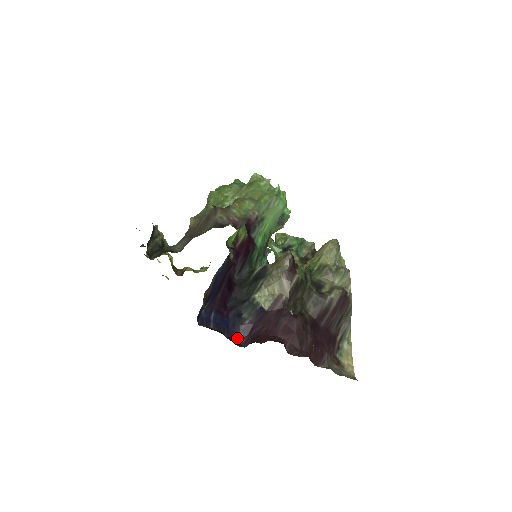
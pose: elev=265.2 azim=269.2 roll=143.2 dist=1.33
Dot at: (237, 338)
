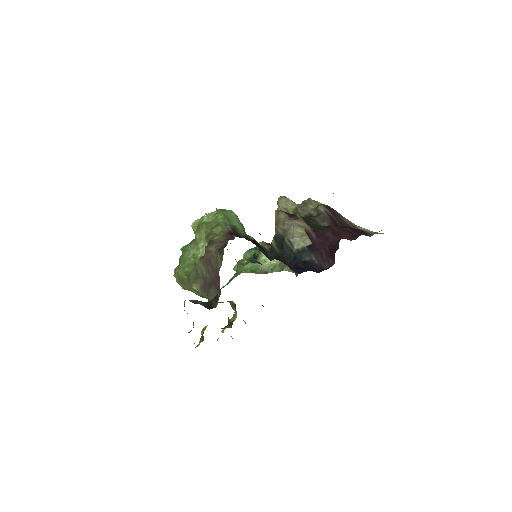
Dot at: (323, 269)
